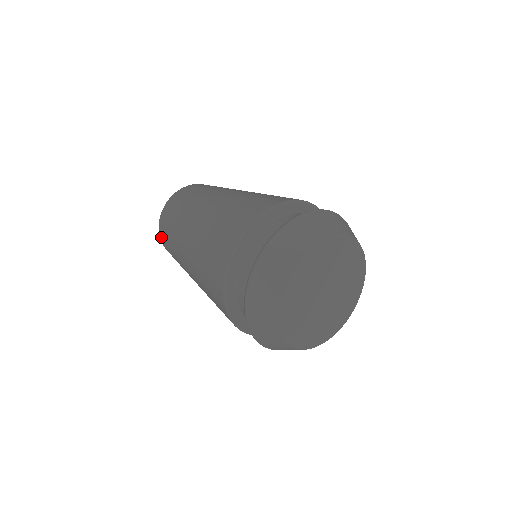
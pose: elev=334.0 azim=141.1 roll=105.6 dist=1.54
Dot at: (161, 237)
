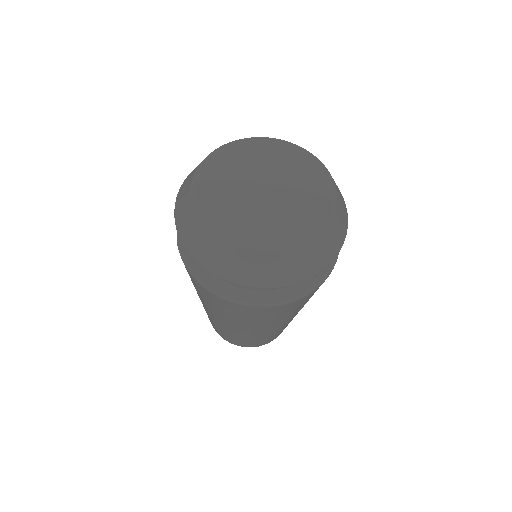
Dot at: occluded
